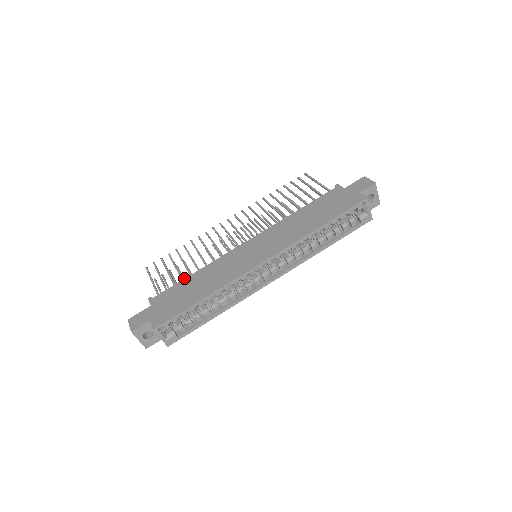
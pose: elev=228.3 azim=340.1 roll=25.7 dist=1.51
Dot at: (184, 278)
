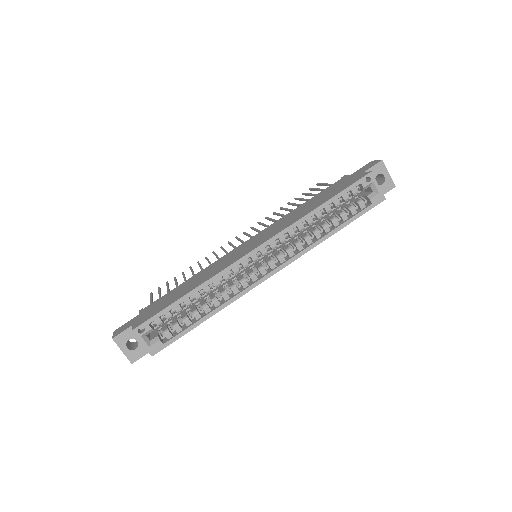
Dot at: occluded
